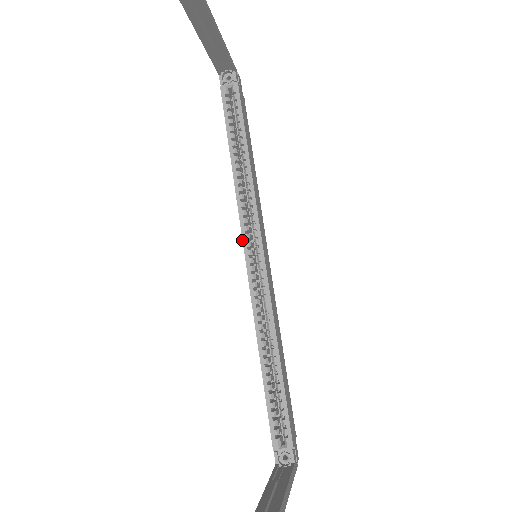
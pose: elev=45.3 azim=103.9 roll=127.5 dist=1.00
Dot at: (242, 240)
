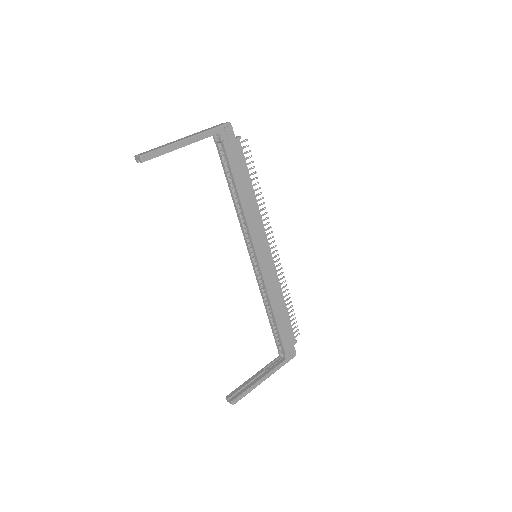
Dot at: occluded
